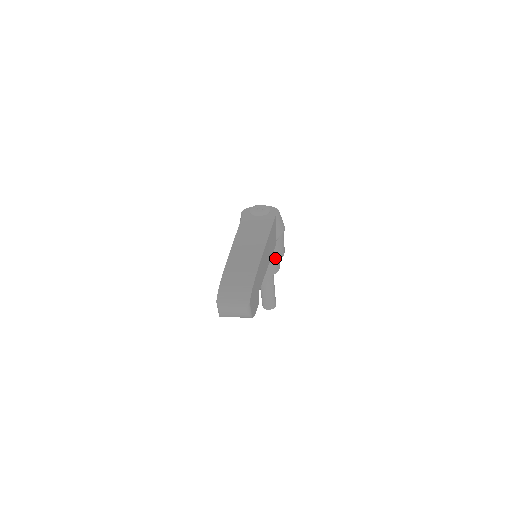
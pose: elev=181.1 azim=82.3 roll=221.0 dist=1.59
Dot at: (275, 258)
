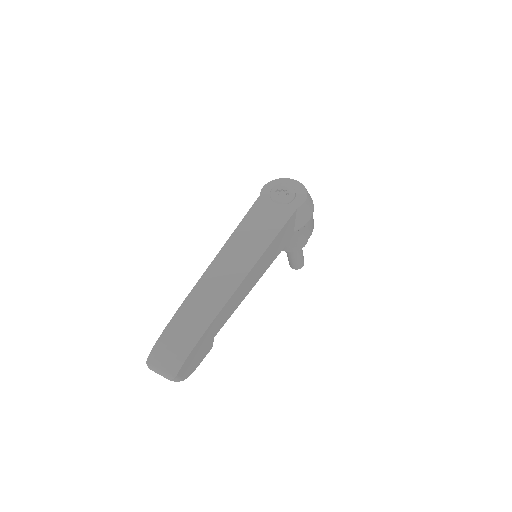
Dot at: (294, 244)
